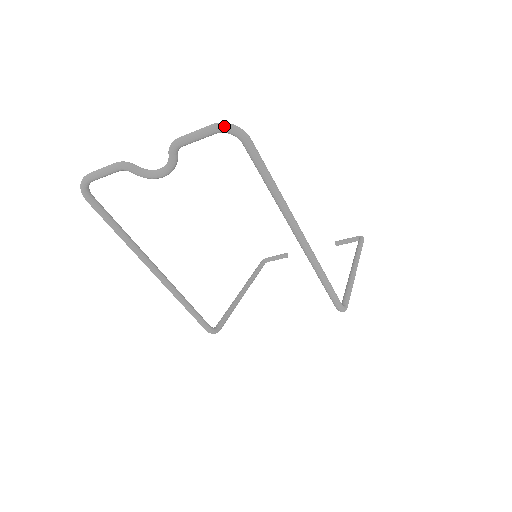
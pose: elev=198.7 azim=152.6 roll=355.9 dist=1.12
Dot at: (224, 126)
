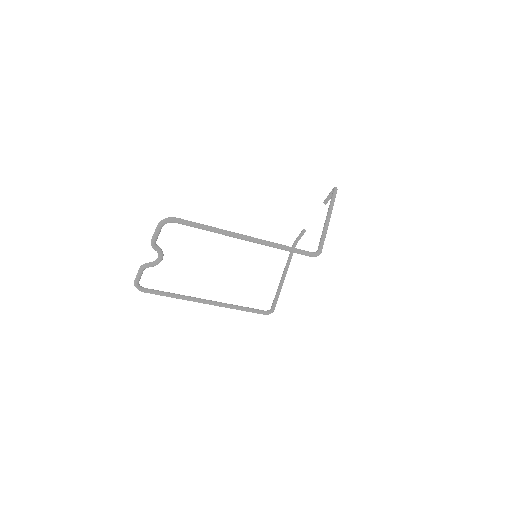
Dot at: (161, 223)
